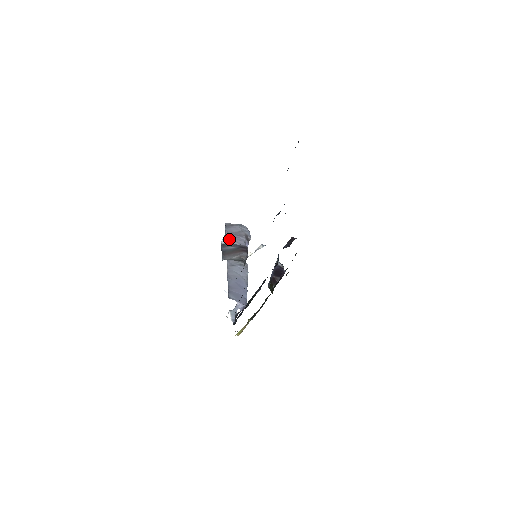
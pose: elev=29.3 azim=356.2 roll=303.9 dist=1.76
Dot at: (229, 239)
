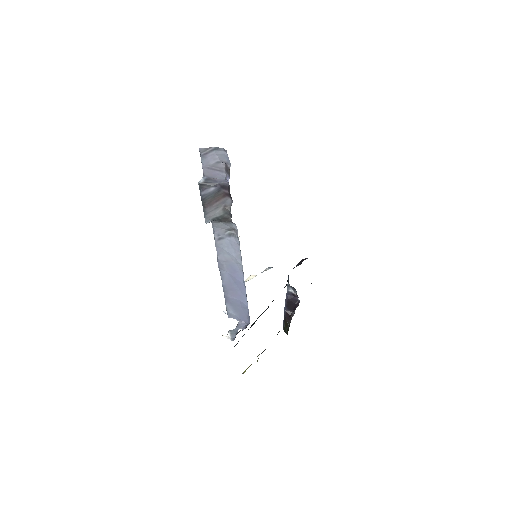
Dot at: (208, 179)
